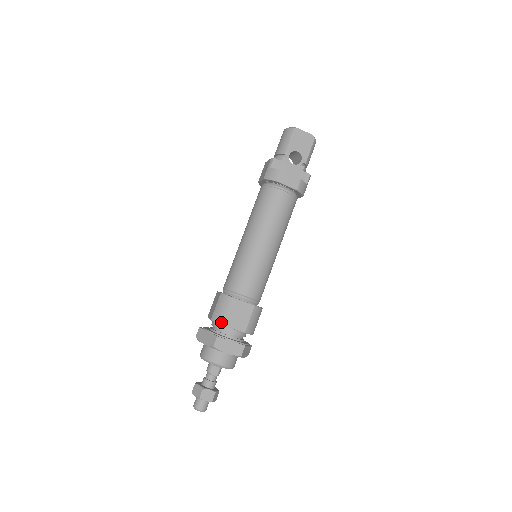
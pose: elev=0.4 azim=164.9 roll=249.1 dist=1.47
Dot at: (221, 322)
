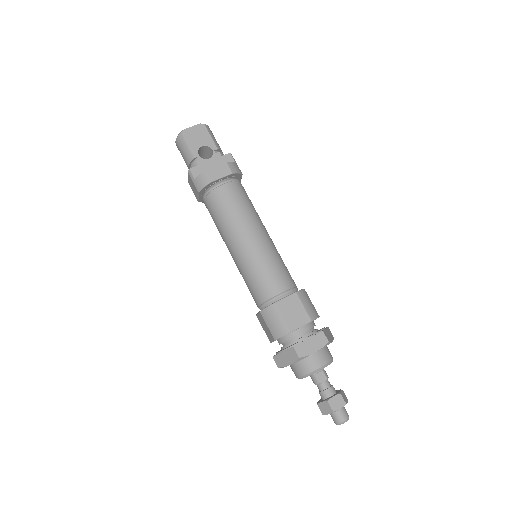
Dot at: (284, 333)
